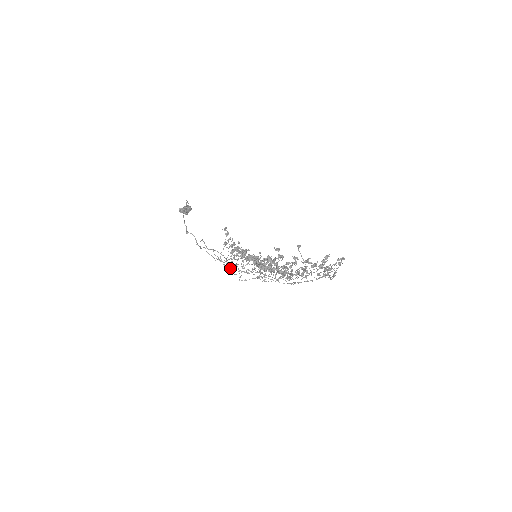
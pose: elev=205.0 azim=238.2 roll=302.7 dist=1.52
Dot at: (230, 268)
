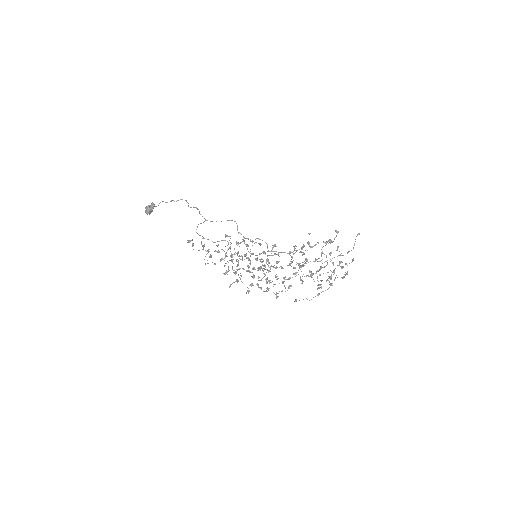
Dot at: (262, 240)
